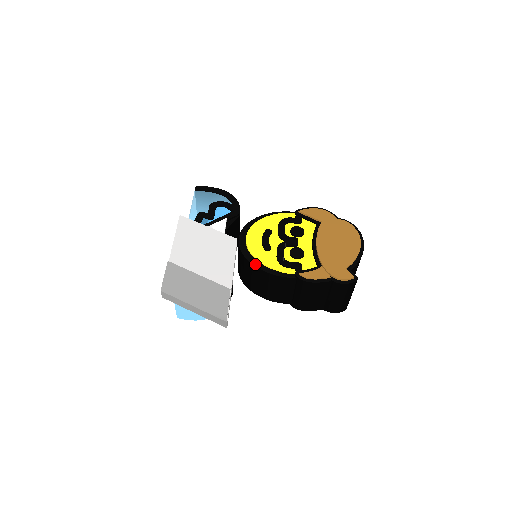
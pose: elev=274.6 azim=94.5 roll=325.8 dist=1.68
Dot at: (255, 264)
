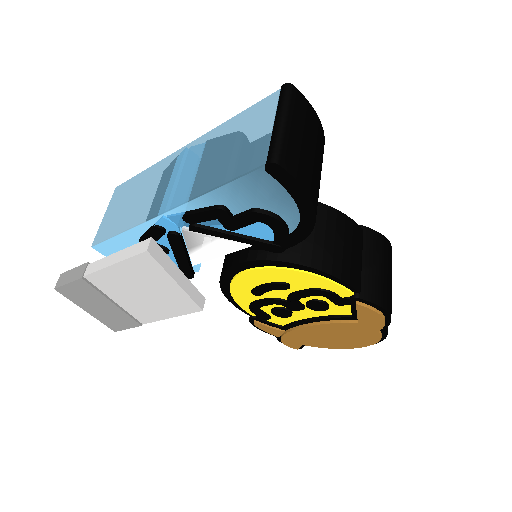
Dot at: (223, 288)
